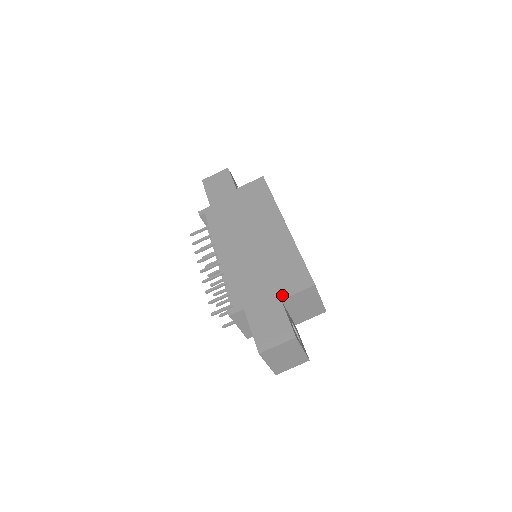
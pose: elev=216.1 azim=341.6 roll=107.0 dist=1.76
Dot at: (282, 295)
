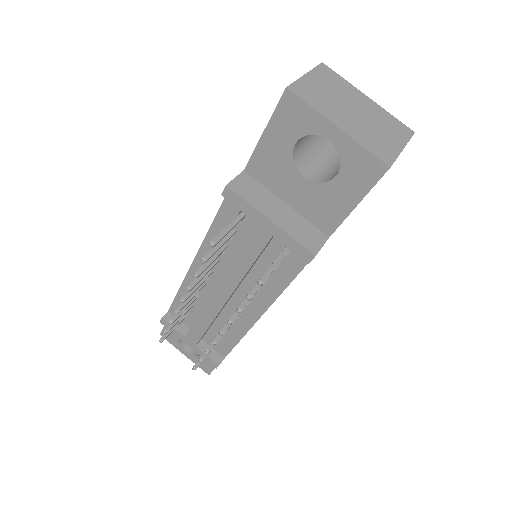
Dot at: occluded
